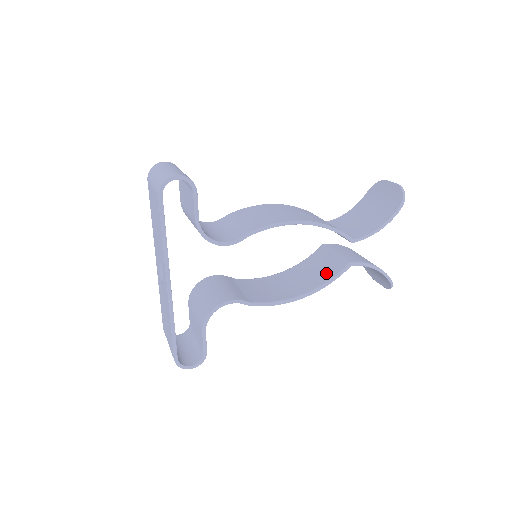
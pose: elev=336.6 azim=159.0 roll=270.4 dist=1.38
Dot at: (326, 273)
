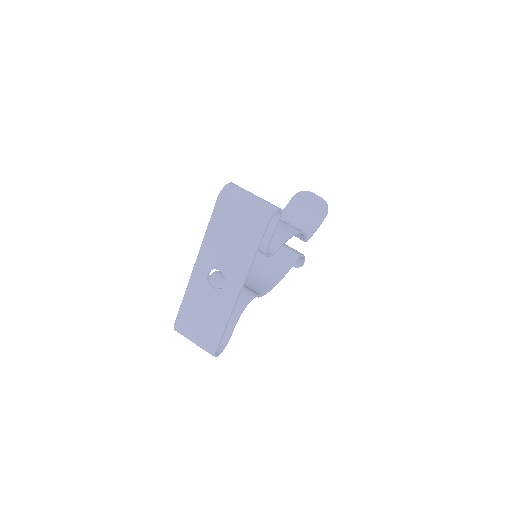
Dot at: (282, 263)
